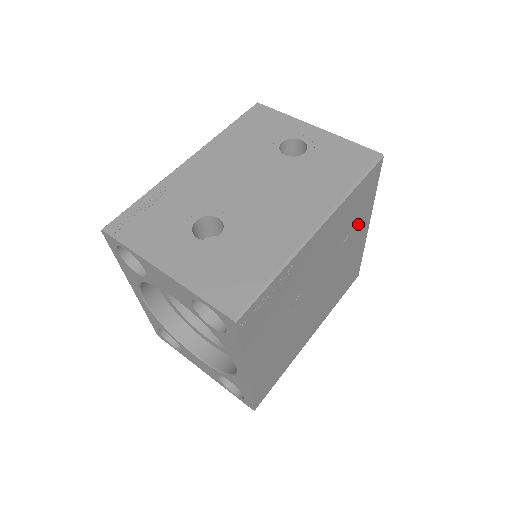
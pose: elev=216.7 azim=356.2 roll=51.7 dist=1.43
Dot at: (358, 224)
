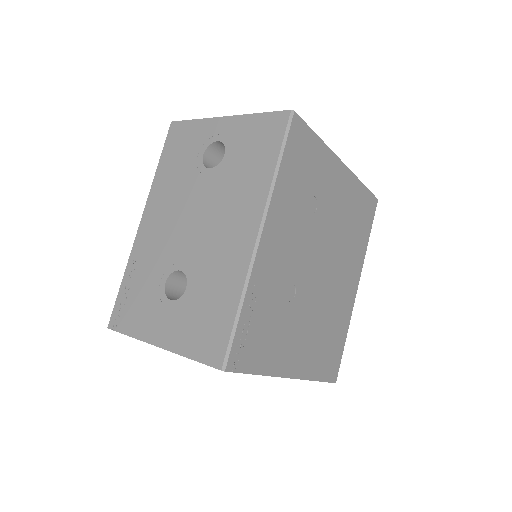
Dot at: (323, 178)
